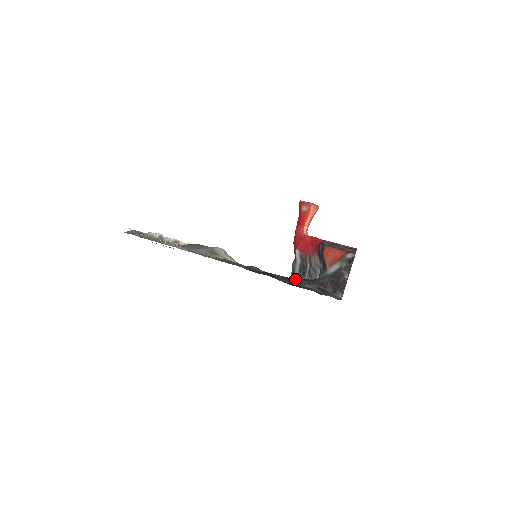
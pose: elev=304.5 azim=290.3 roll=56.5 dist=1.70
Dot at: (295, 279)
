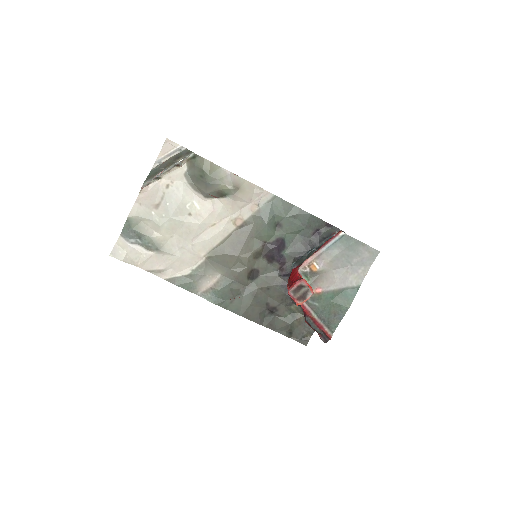
Dot at: occluded
